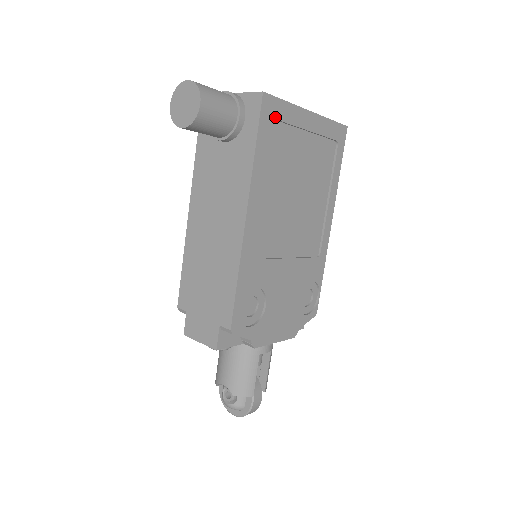
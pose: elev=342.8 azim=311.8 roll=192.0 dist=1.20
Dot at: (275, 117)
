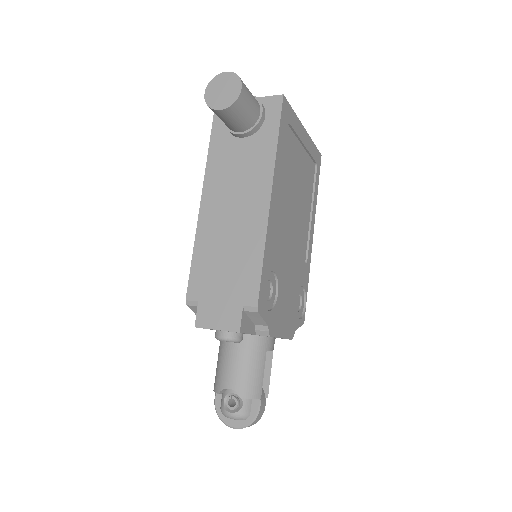
Dot at: (288, 120)
